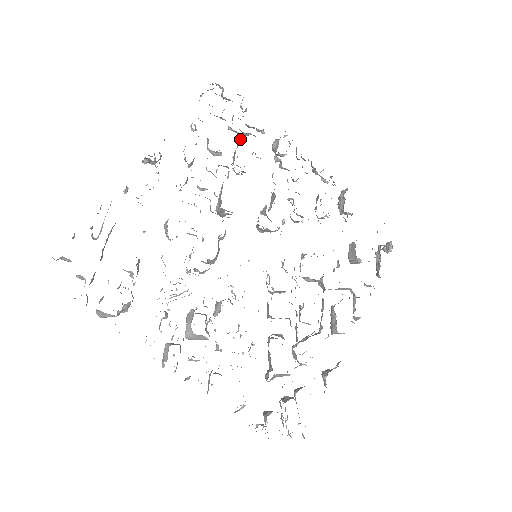
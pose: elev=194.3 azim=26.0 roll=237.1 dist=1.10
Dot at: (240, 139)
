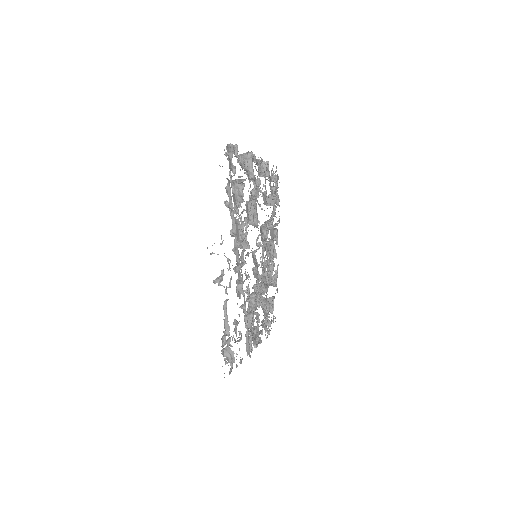
Dot at: (241, 185)
